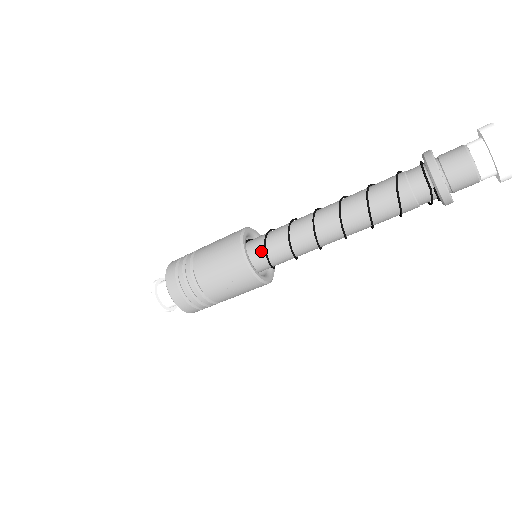
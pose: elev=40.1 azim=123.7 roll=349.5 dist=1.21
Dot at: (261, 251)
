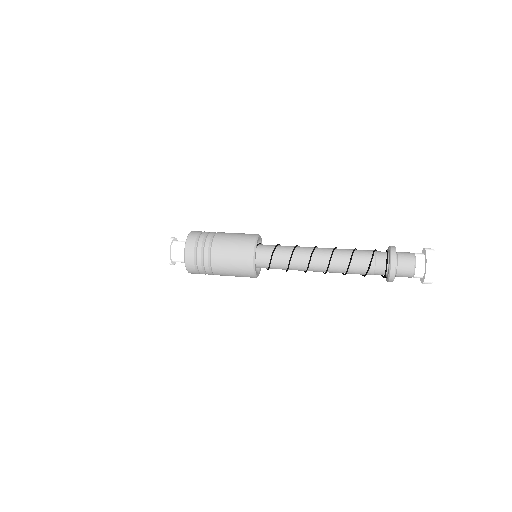
Dot at: (265, 267)
